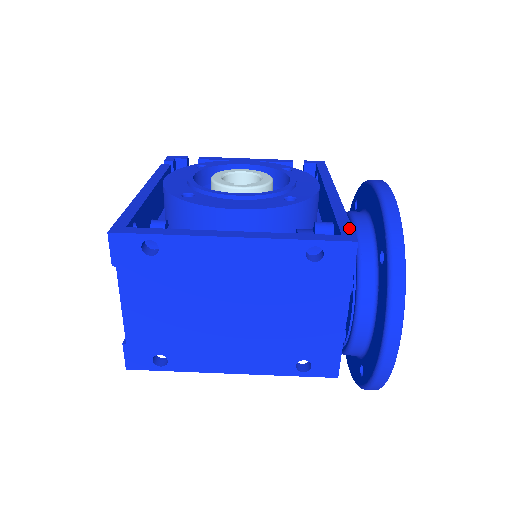
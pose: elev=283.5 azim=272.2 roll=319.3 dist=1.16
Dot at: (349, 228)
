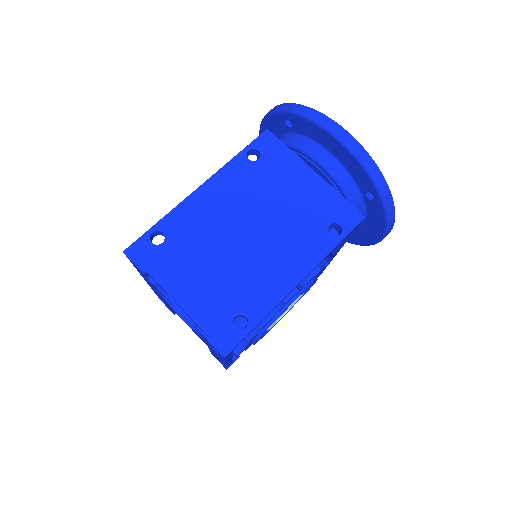
Dot at: occluded
